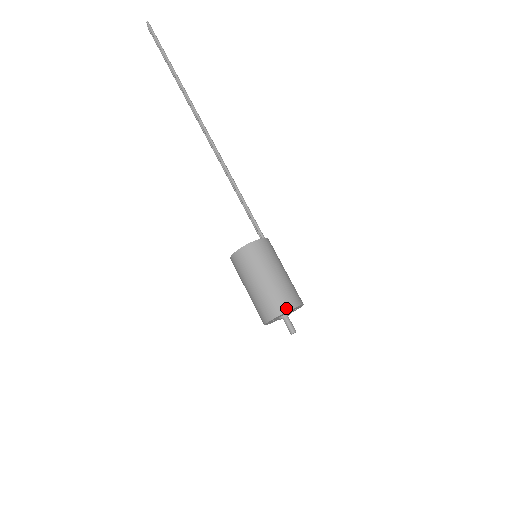
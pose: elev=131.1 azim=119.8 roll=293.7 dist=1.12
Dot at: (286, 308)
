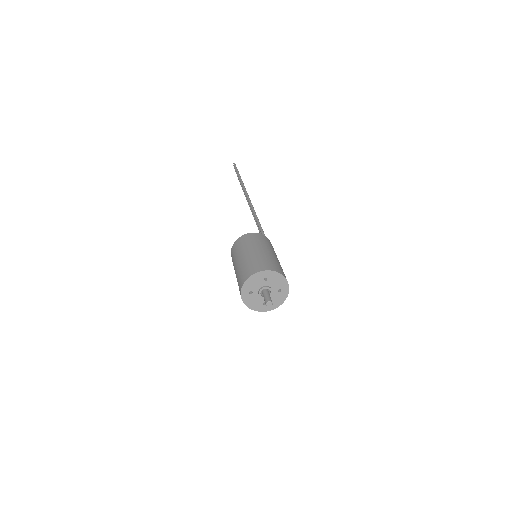
Dot at: (262, 269)
